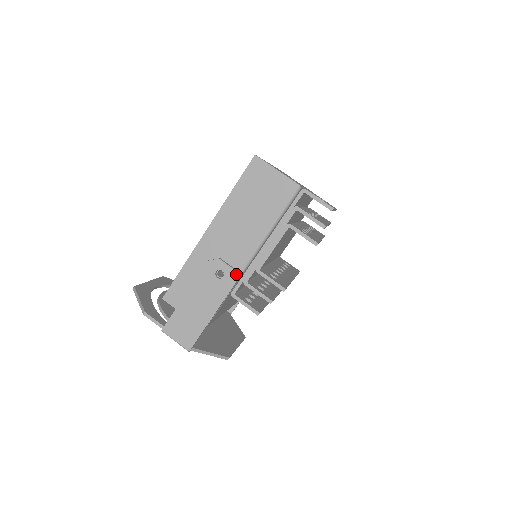
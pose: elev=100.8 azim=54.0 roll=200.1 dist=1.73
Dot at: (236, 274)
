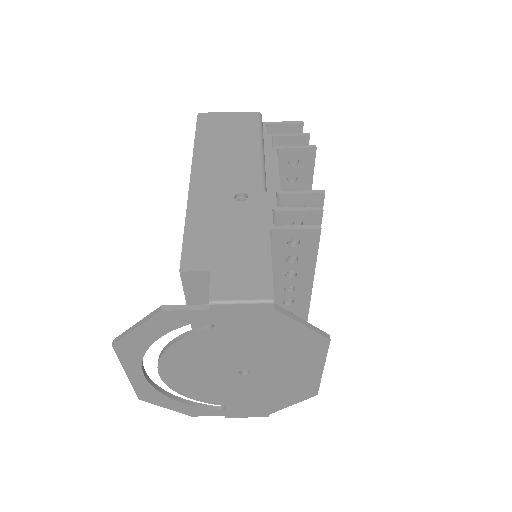
Dot at: occluded
